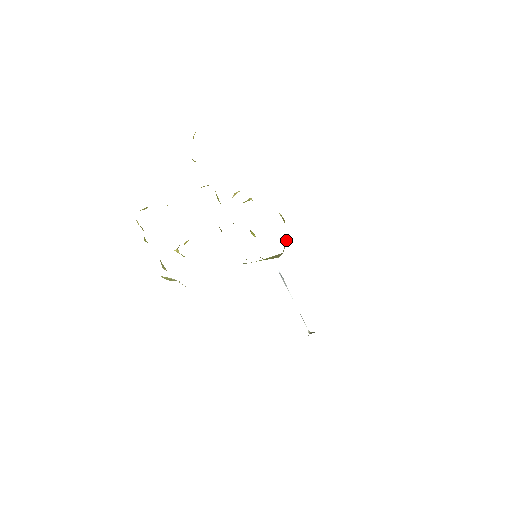
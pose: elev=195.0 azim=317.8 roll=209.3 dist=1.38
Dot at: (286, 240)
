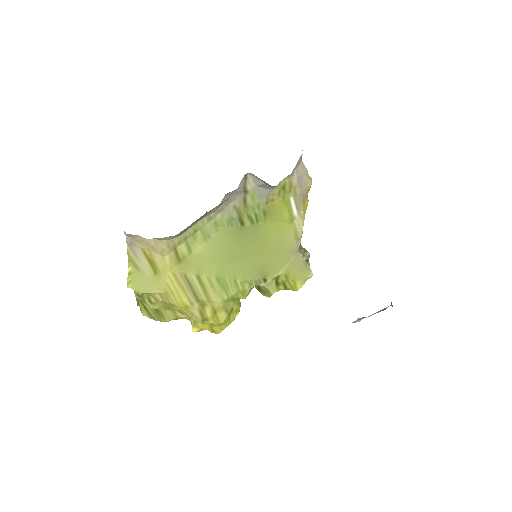
Dot at: (305, 251)
